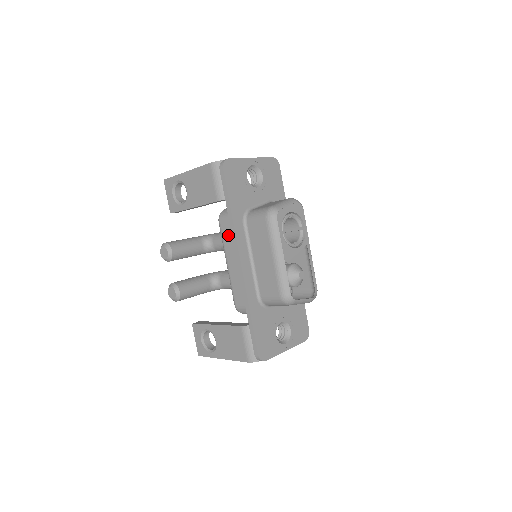
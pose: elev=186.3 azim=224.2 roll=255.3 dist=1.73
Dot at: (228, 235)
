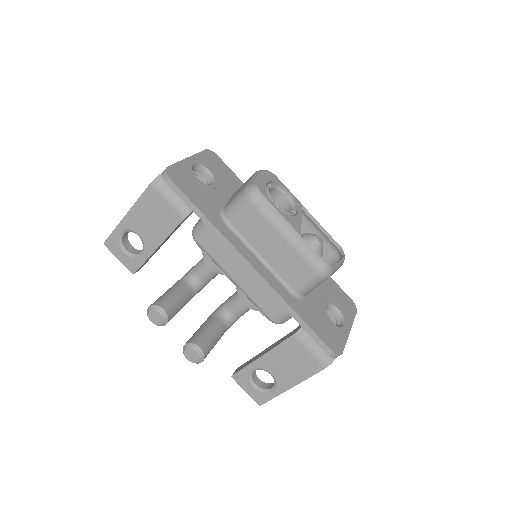
Dot at: (217, 249)
